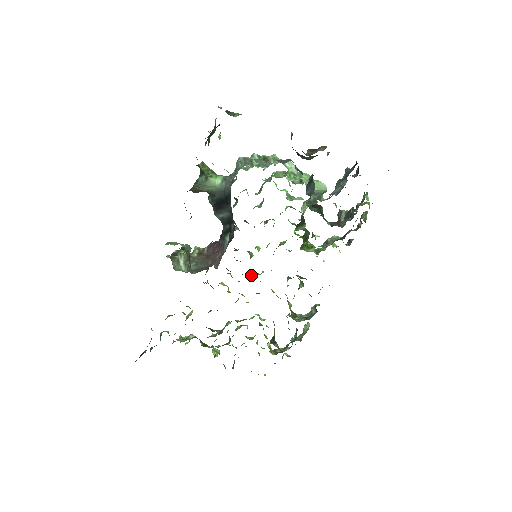
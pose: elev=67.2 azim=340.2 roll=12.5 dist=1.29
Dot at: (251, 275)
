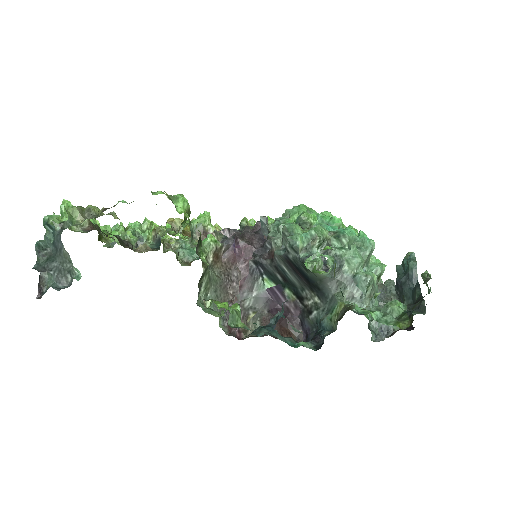
Dot at: occluded
